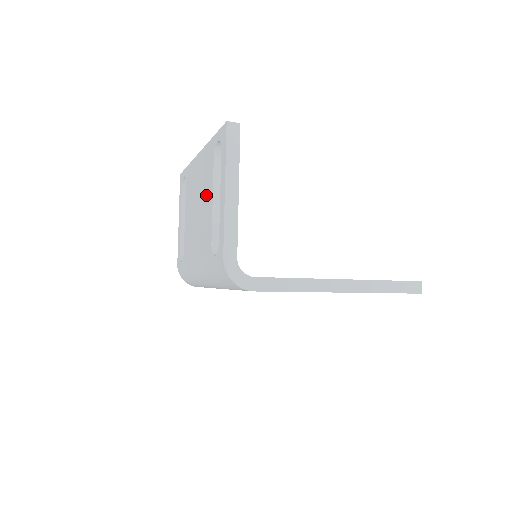
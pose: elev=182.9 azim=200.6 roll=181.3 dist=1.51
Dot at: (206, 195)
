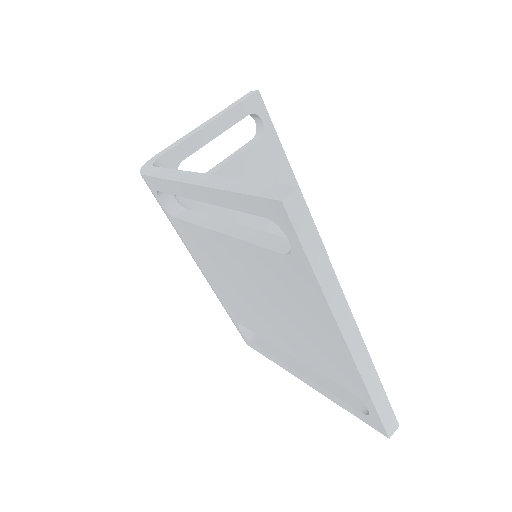
Dot at: occluded
